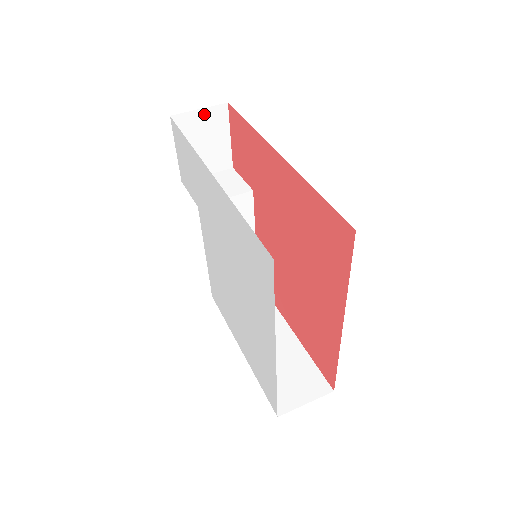
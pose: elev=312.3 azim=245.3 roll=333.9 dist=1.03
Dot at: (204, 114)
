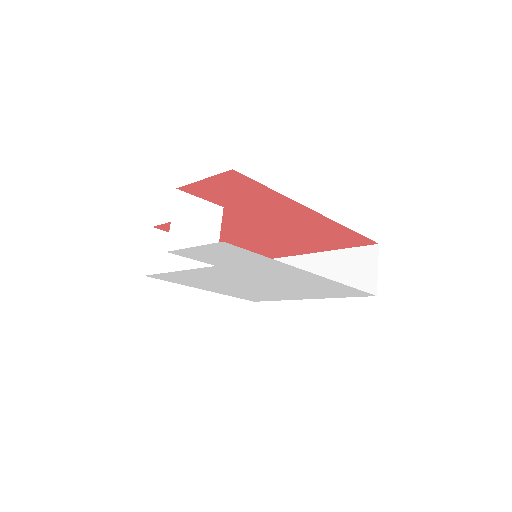
Dot at: occluded
